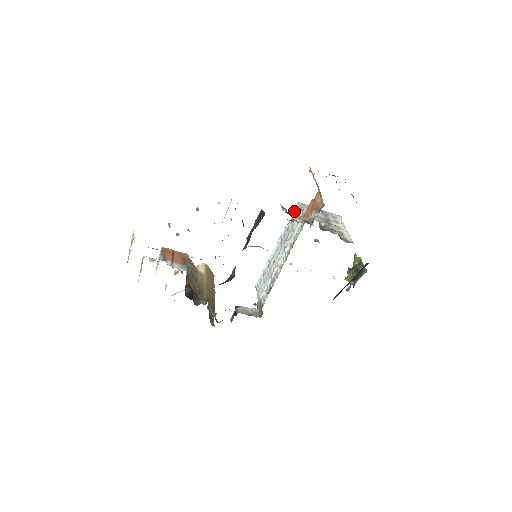
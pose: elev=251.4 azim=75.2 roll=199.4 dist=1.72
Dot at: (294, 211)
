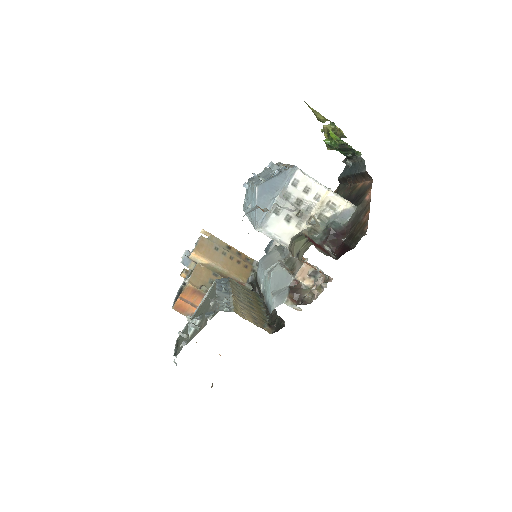
Dot at: occluded
